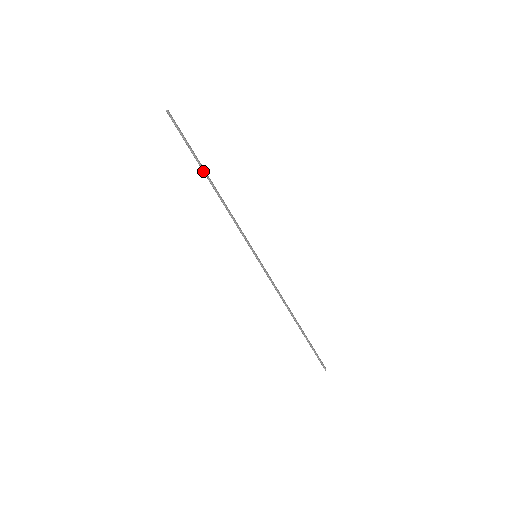
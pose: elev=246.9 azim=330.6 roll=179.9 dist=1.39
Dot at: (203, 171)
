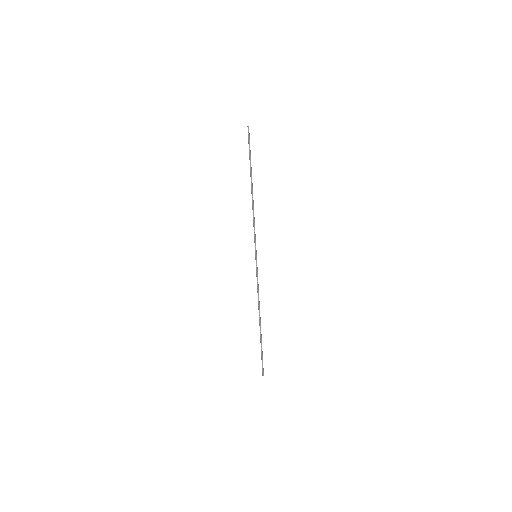
Dot at: (251, 177)
